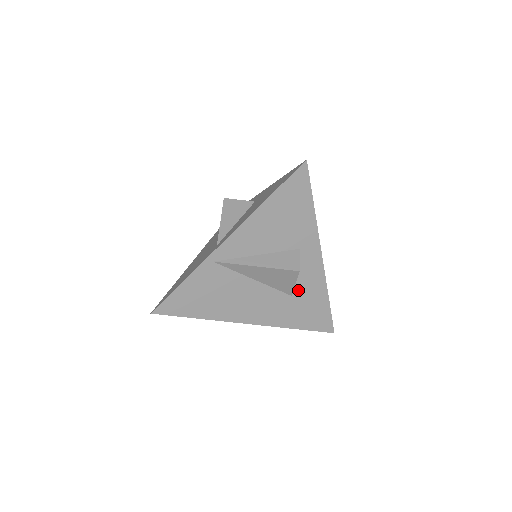
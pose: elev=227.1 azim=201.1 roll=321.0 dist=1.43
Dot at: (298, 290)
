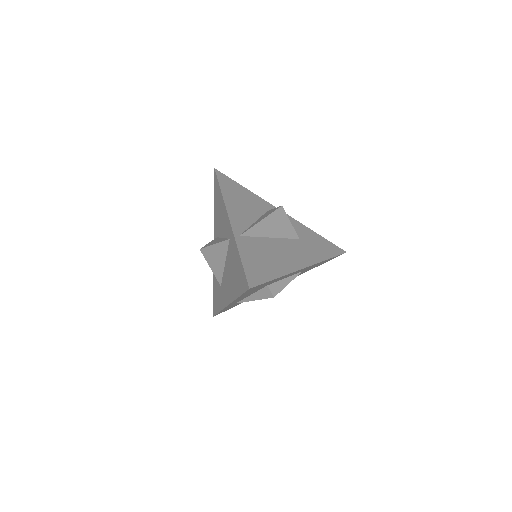
Dot at: occluded
